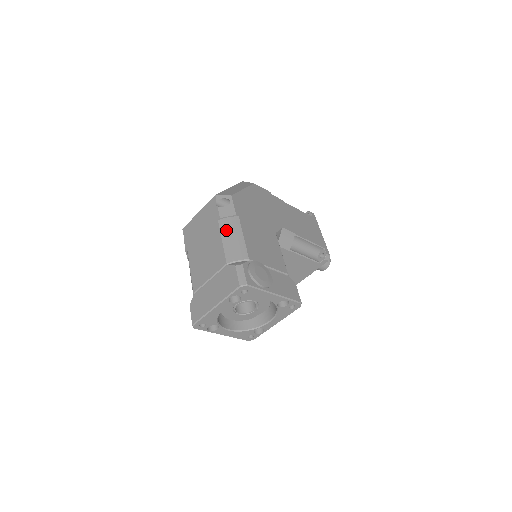
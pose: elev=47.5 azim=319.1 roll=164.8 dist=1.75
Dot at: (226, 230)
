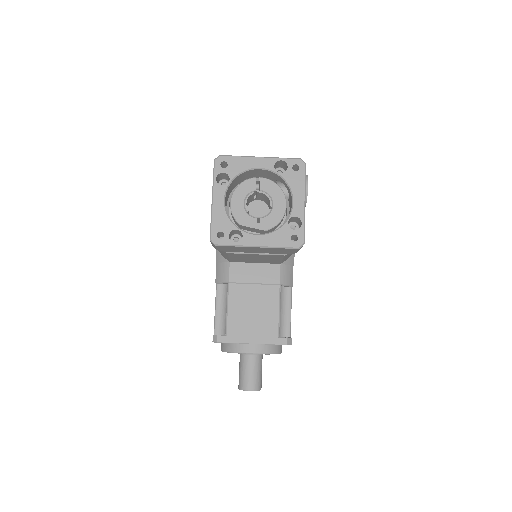
Dot at: occluded
